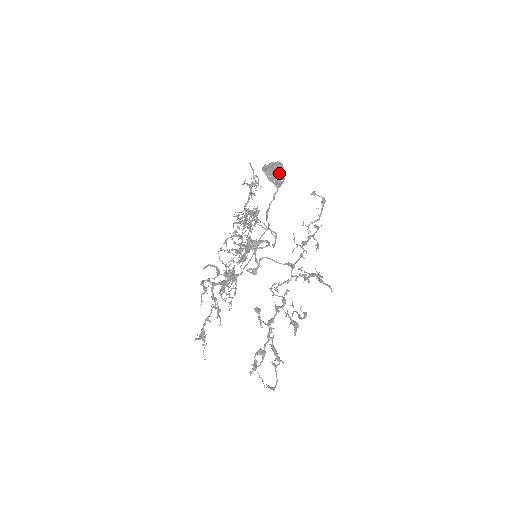
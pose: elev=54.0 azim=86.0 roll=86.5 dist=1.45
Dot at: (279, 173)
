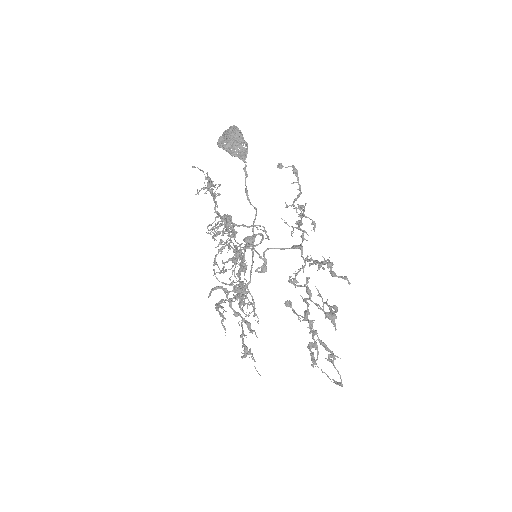
Dot at: (238, 141)
